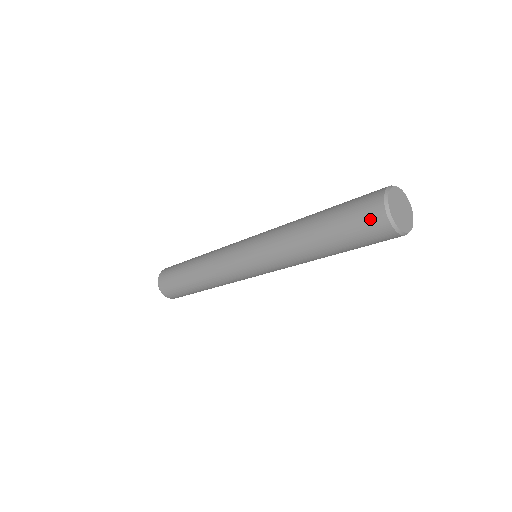
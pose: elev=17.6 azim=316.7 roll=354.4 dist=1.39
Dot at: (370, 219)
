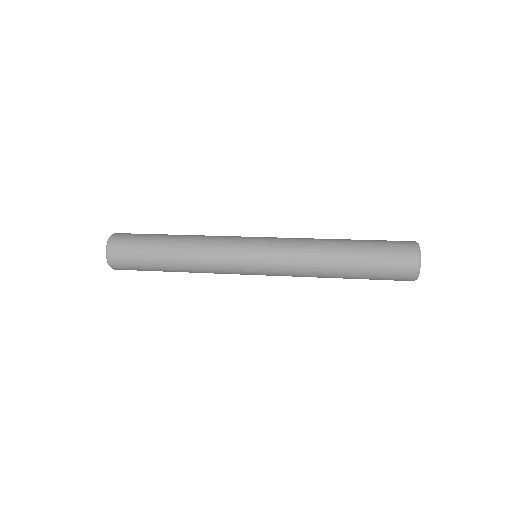
Dot at: (404, 255)
